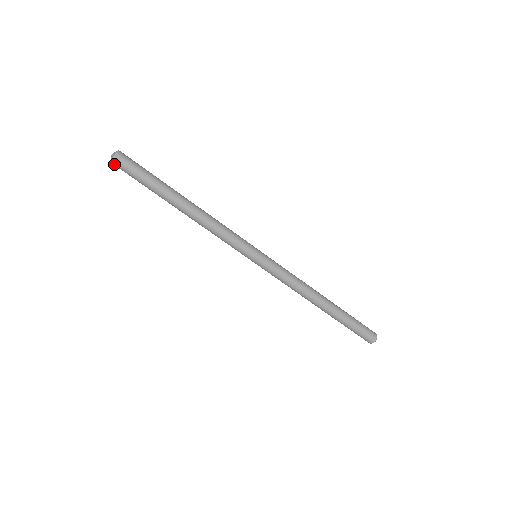
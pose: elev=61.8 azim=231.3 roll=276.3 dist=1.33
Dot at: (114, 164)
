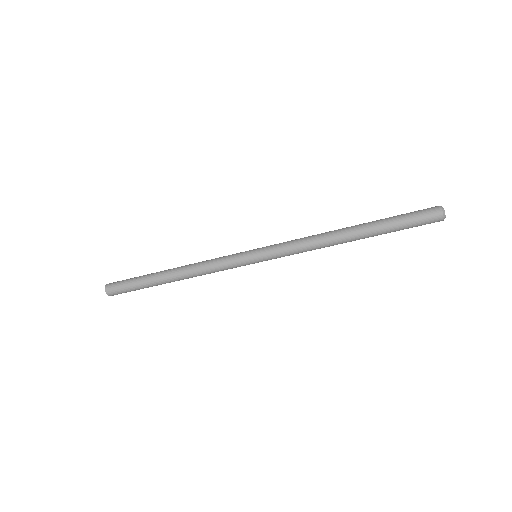
Dot at: occluded
